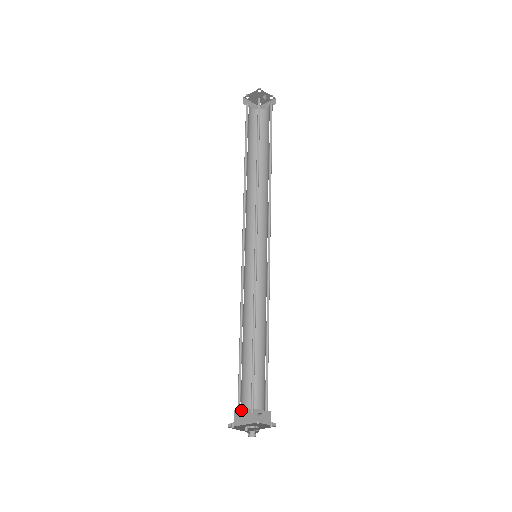
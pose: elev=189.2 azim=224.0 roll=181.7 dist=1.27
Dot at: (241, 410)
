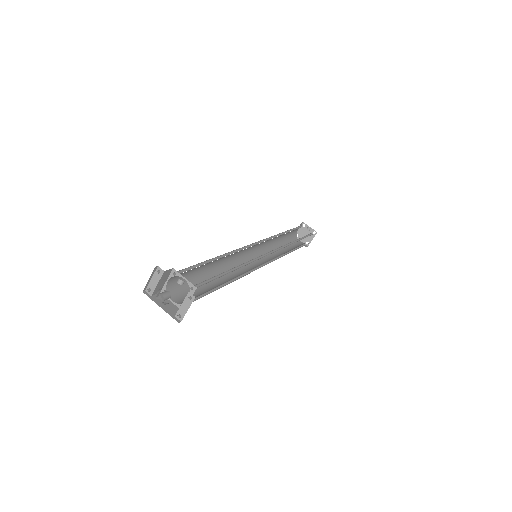
Dot at: (168, 300)
